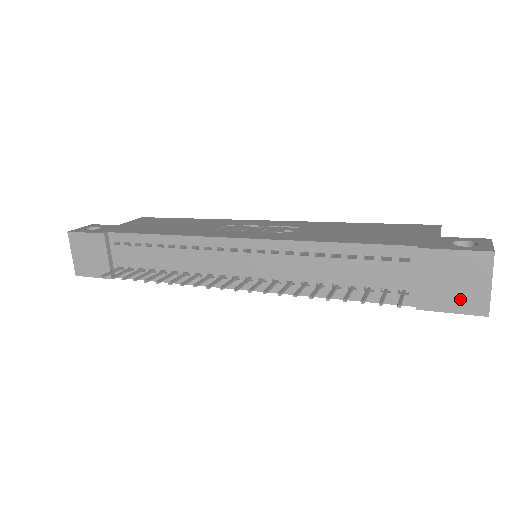
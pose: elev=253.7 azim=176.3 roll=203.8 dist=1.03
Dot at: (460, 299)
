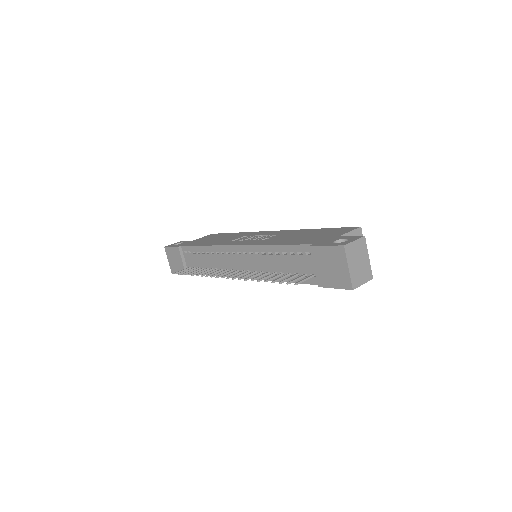
Dot at: (336, 279)
